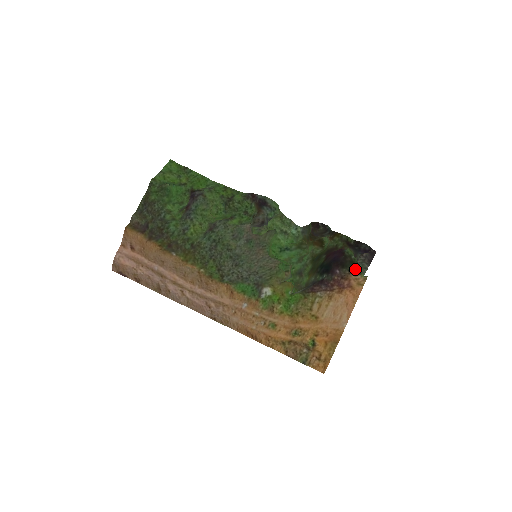
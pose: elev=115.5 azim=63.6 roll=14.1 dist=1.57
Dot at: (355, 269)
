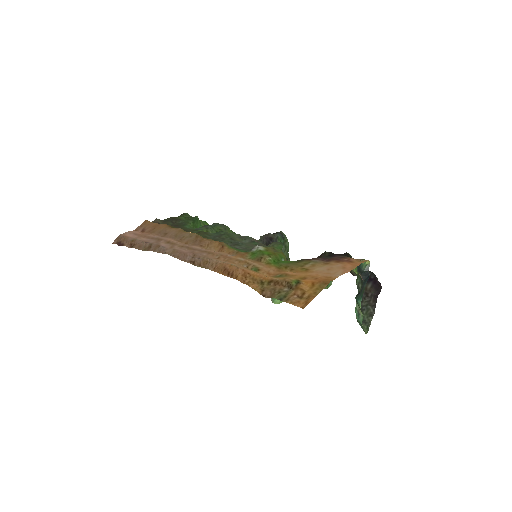
Dot at: (357, 270)
